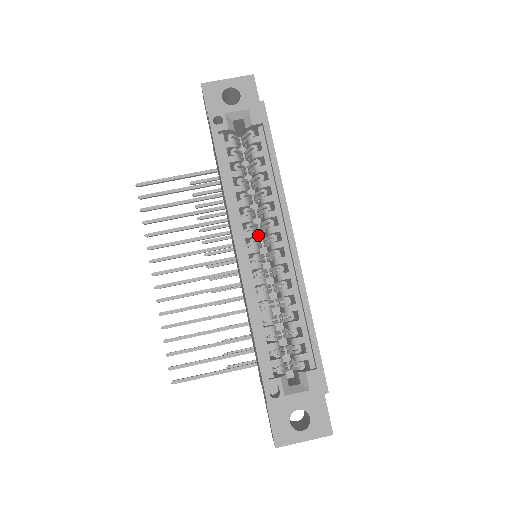
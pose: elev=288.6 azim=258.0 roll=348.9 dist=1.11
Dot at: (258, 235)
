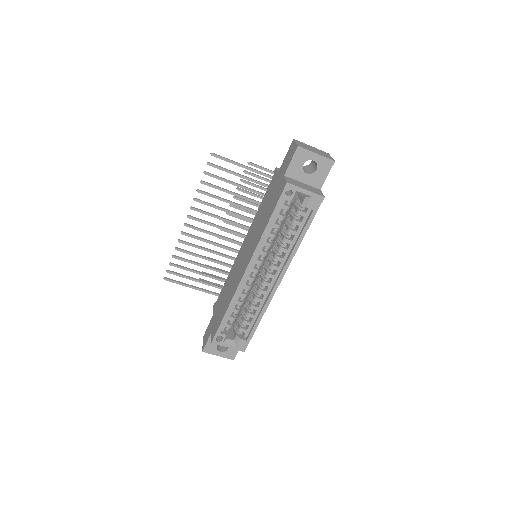
Dot at: occluded
